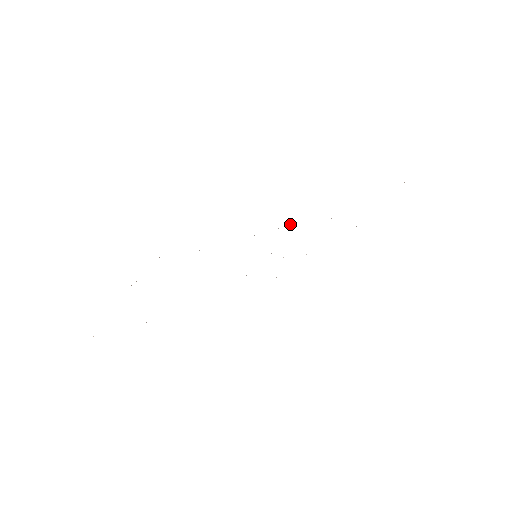
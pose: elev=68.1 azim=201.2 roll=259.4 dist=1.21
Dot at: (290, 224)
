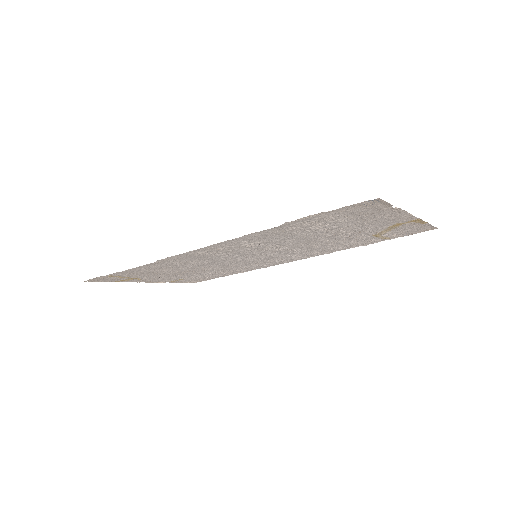
Dot at: (311, 254)
